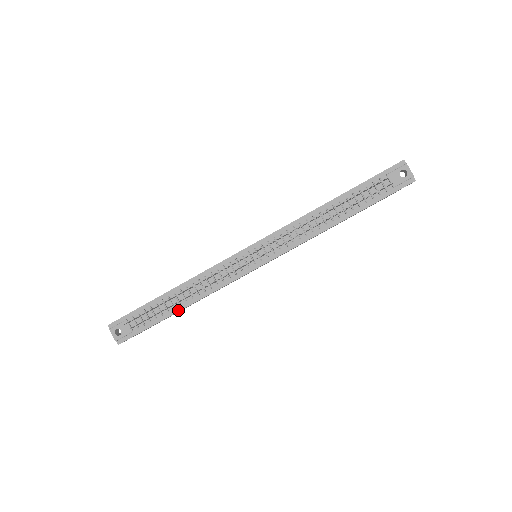
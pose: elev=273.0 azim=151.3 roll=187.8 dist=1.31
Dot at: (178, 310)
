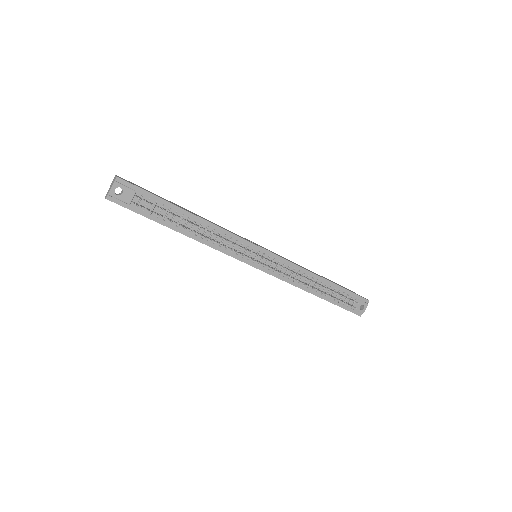
Dot at: (177, 230)
